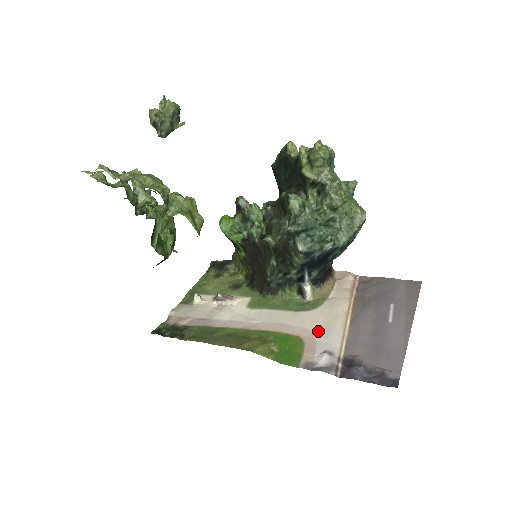
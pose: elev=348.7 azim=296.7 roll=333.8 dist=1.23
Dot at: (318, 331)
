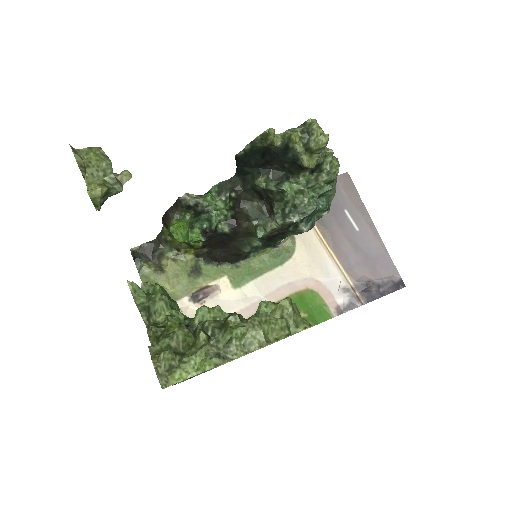
Dot at: (317, 274)
